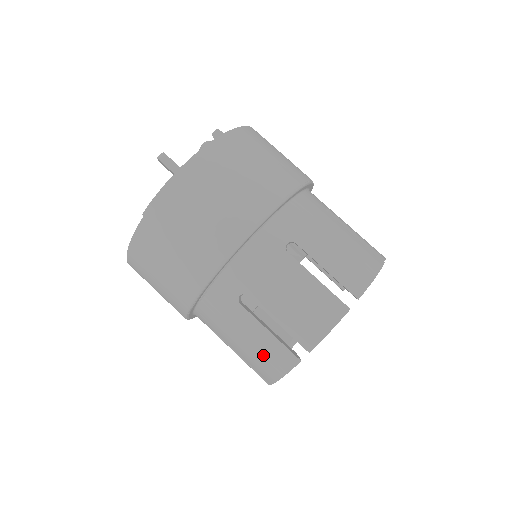
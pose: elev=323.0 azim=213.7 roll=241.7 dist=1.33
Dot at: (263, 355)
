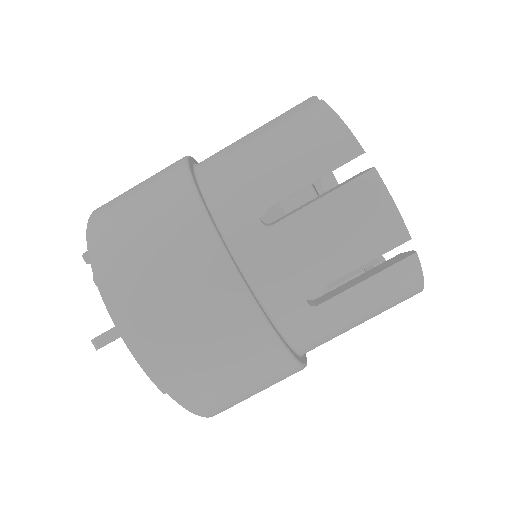
Dot at: (388, 295)
